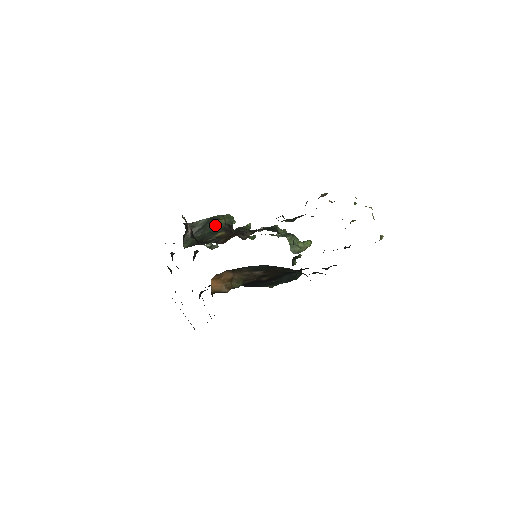
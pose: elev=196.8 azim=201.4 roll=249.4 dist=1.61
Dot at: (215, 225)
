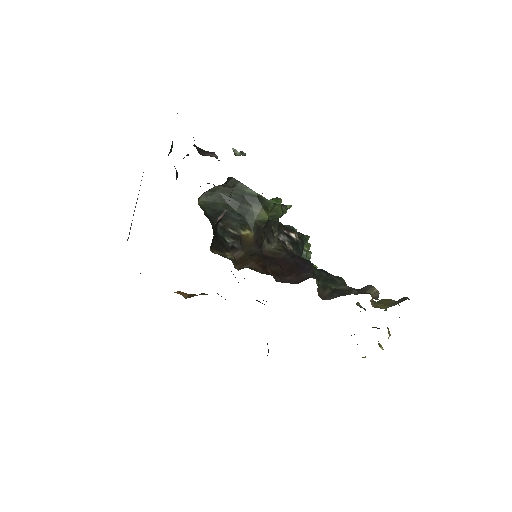
Dot at: (255, 213)
